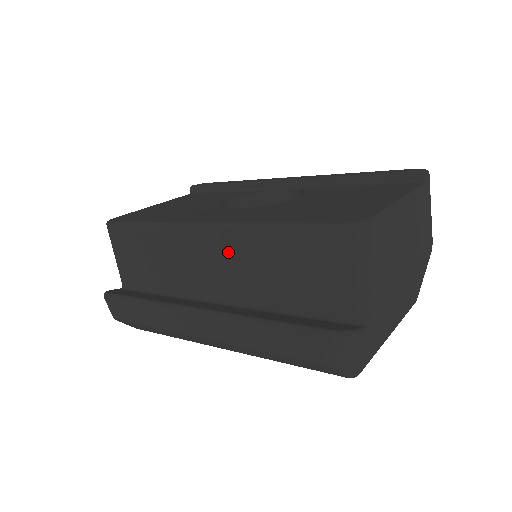
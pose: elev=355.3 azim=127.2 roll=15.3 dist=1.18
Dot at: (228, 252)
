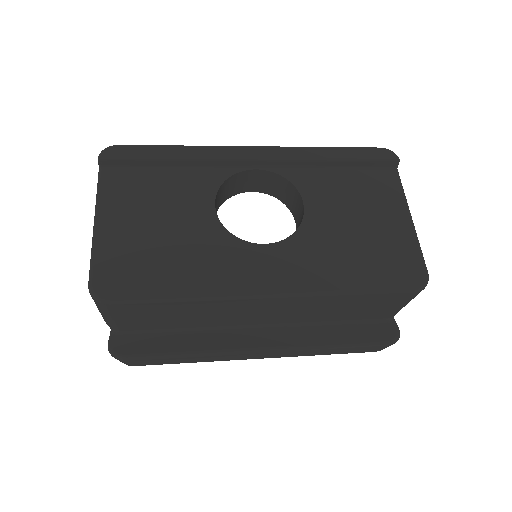
Dot at: (294, 307)
